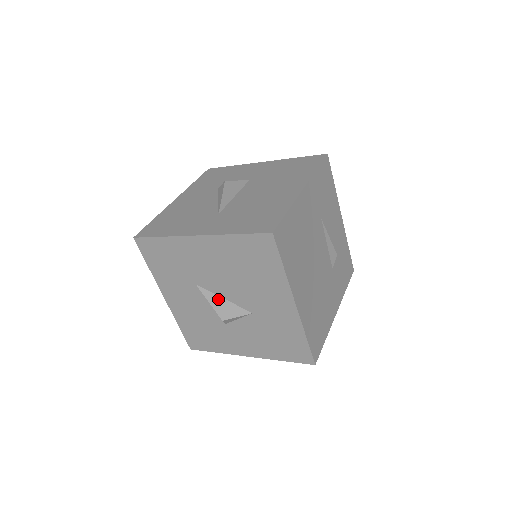
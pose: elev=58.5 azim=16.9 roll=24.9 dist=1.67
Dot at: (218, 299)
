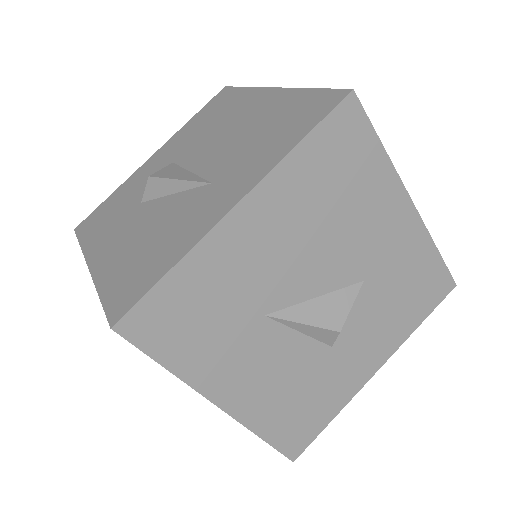
Dot at: (311, 306)
